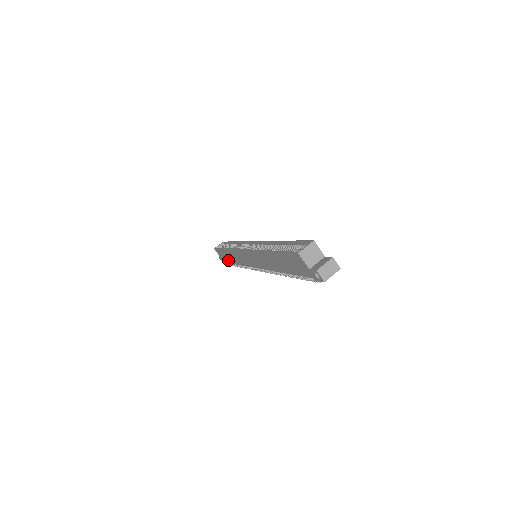
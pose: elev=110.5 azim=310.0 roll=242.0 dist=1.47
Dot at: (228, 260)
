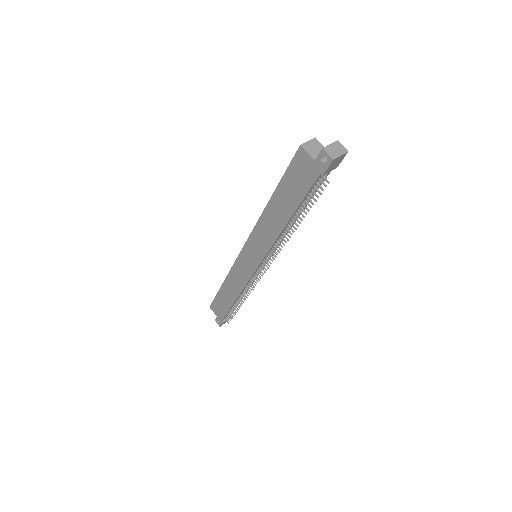
Dot at: (225, 307)
